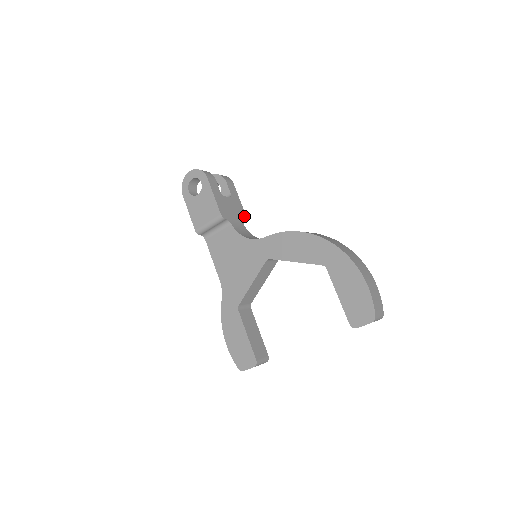
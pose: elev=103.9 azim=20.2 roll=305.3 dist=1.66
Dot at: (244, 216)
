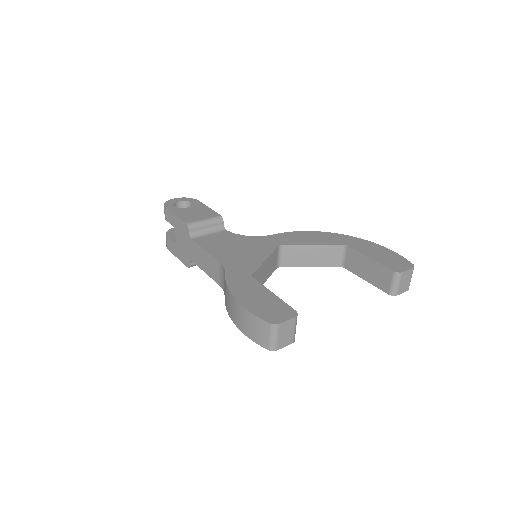
Dot at: occluded
